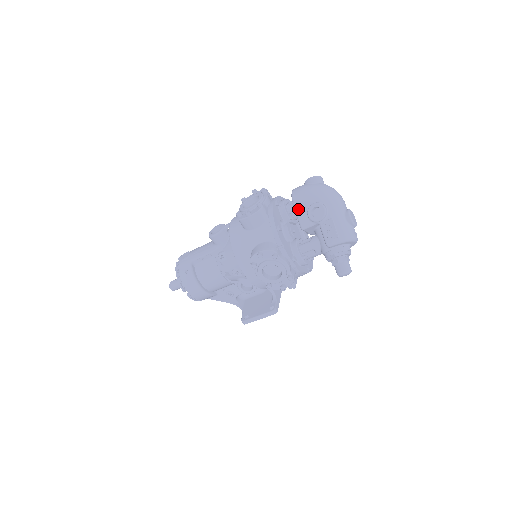
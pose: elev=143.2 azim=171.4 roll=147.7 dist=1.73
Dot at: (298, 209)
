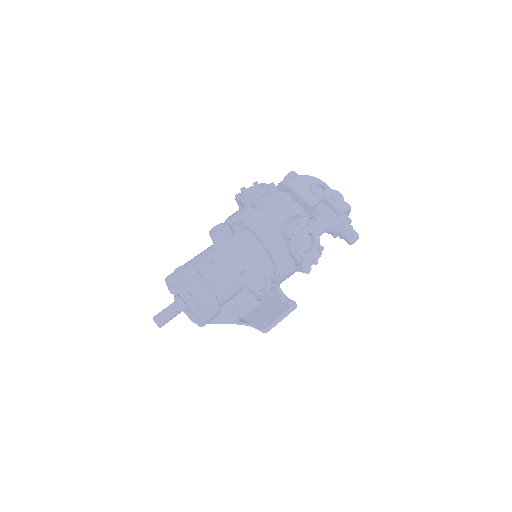
Dot at: (300, 190)
